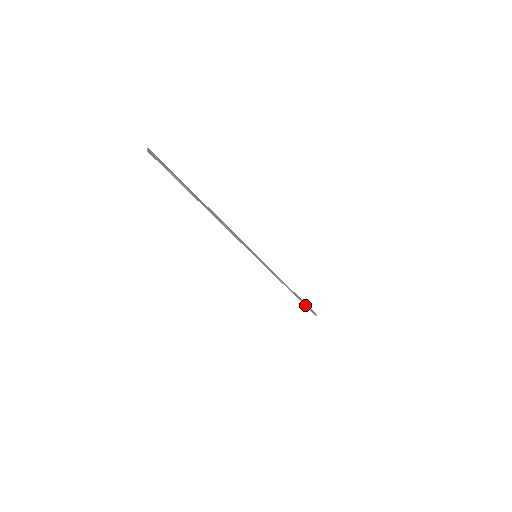
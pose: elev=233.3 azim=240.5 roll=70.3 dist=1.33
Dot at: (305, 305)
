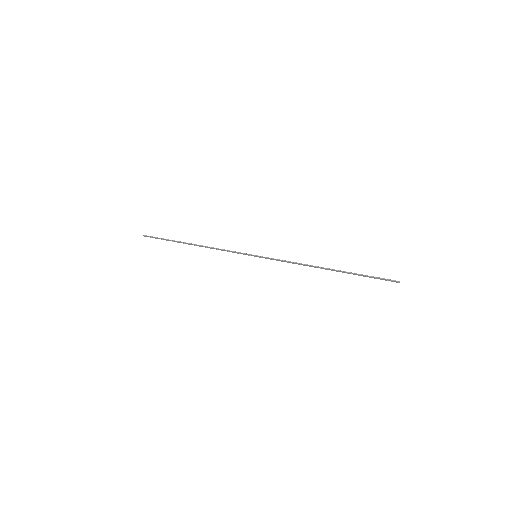
Dot at: (364, 276)
